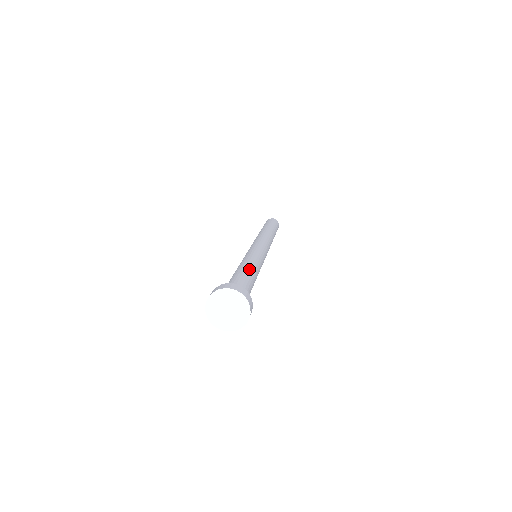
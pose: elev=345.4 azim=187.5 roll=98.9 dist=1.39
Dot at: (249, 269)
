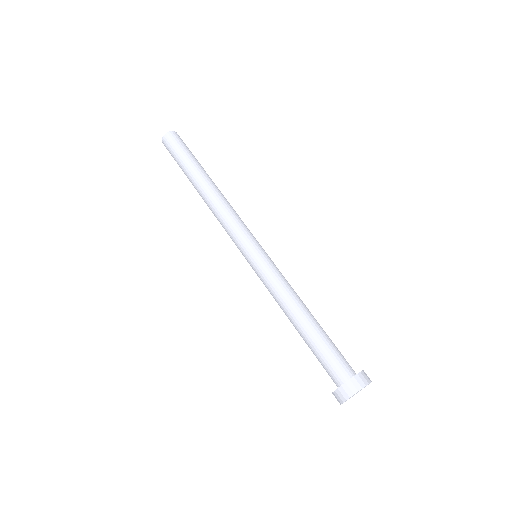
Dot at: (305, 319)
